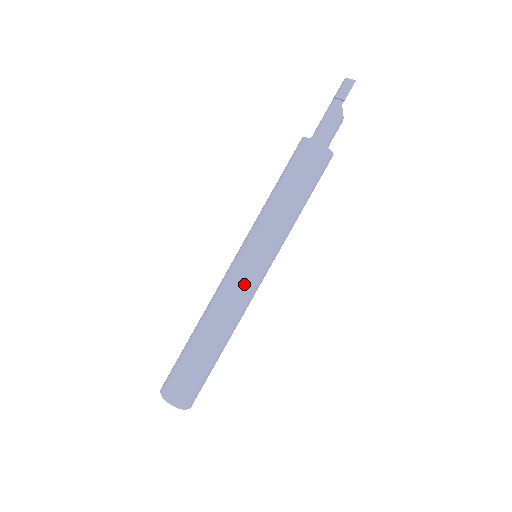
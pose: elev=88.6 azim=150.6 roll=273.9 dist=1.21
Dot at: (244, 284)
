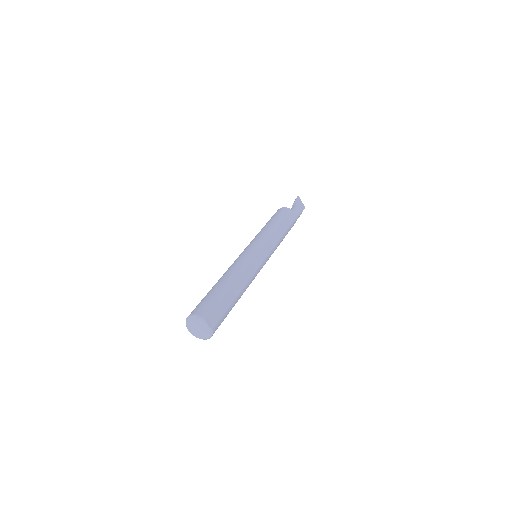
Dot at: (241, 255)
